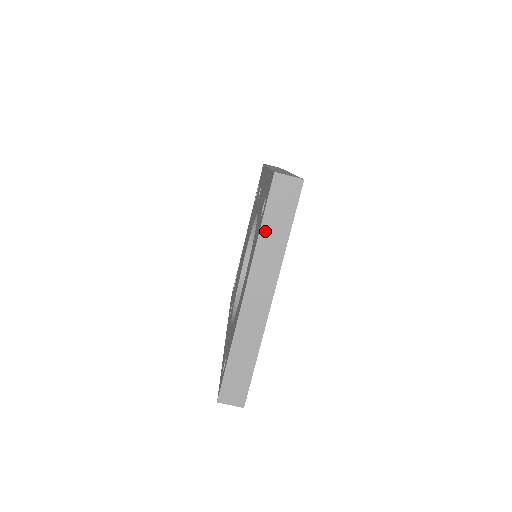
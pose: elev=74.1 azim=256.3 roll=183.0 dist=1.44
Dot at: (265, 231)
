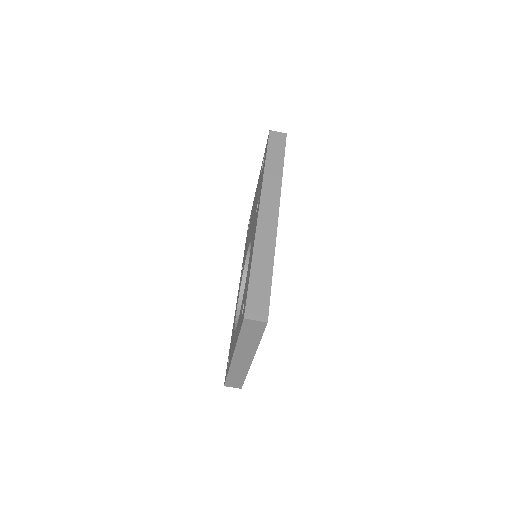
Dot at: (242, 339)
